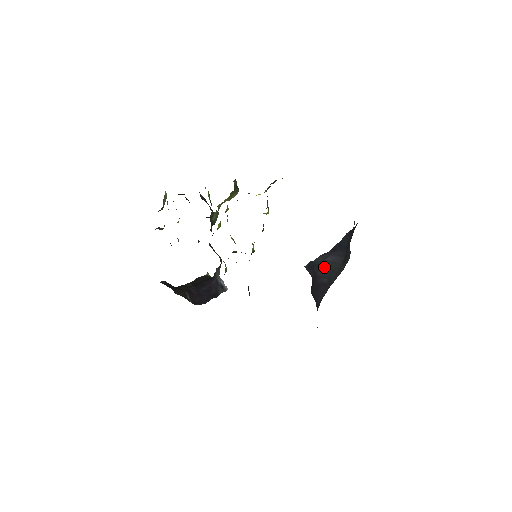
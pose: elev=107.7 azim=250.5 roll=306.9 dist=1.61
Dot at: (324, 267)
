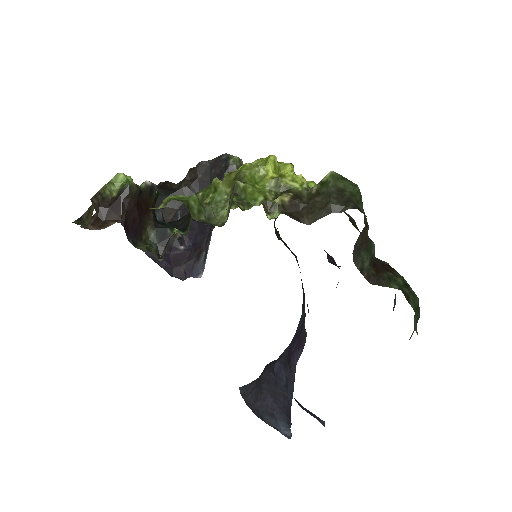
Dot at: occluded
